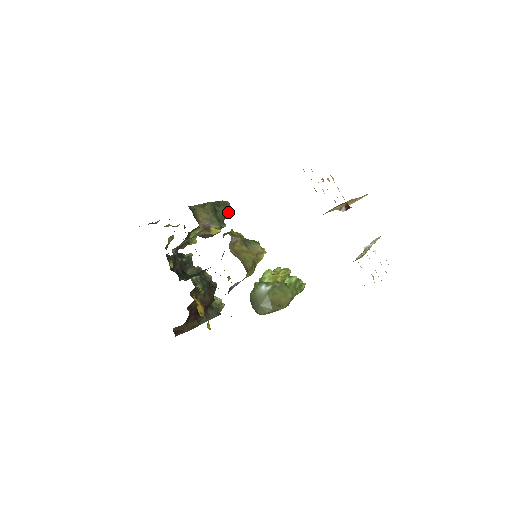
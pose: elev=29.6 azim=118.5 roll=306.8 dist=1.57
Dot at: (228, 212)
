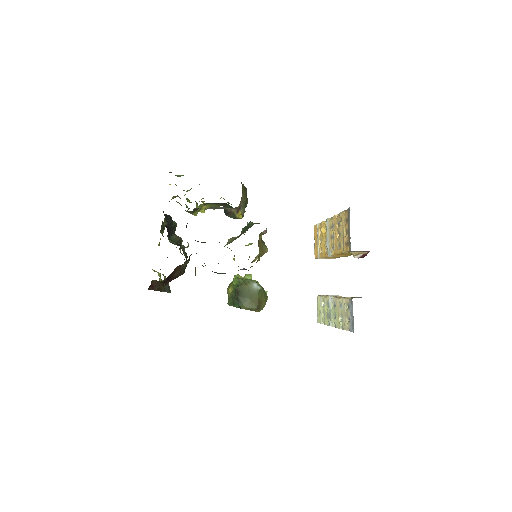
Dot at: occluded
